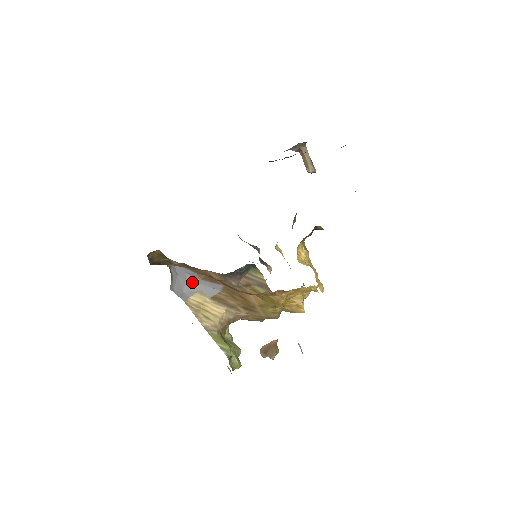
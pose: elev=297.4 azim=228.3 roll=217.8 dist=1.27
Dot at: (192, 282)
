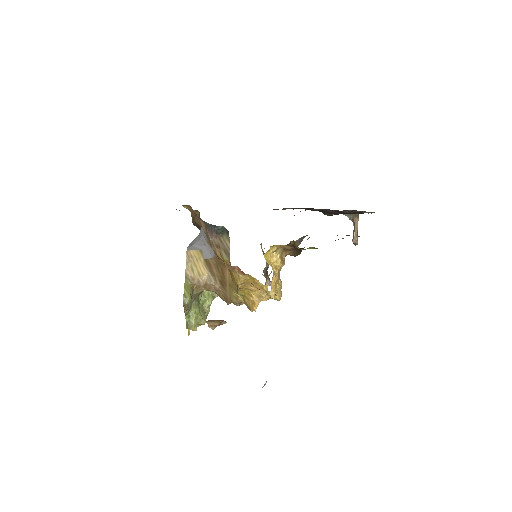
Dot at: (202, 242)
